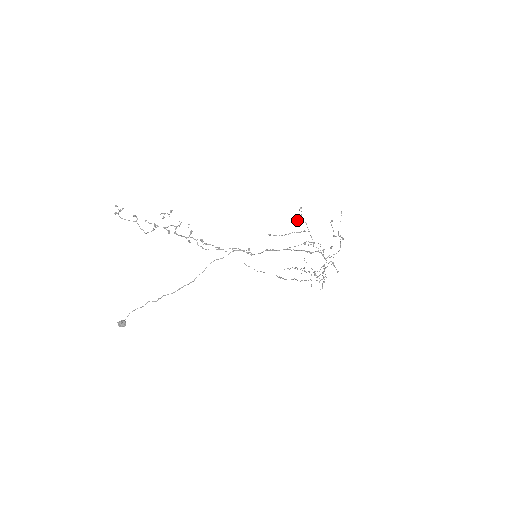
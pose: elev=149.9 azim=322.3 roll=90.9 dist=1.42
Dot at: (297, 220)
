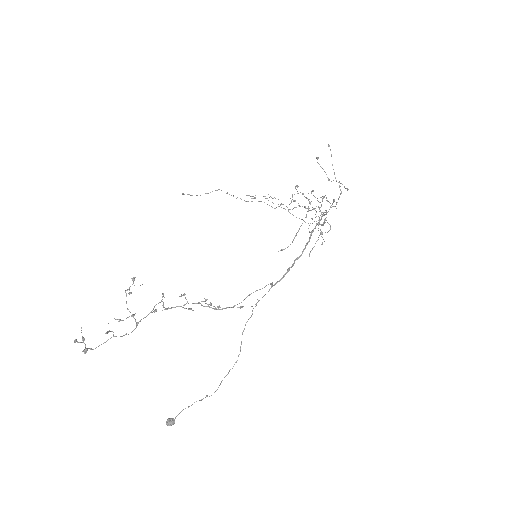
Dot at: (292, 197)
